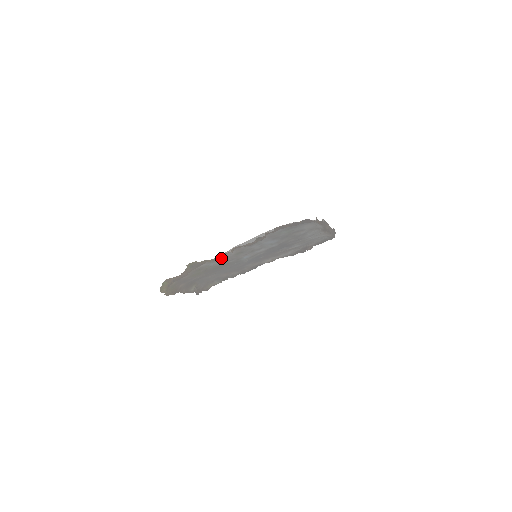
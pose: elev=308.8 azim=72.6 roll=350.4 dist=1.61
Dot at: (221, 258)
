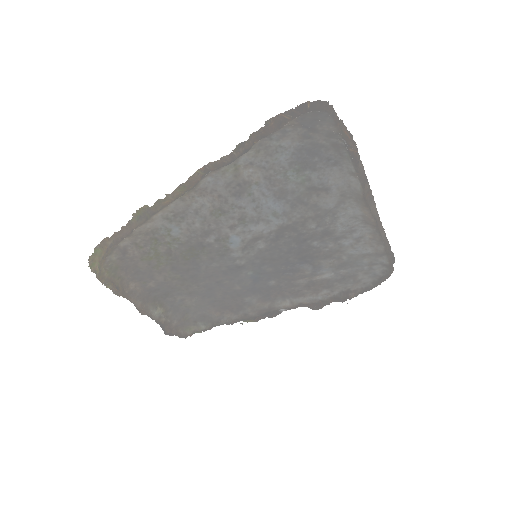
Dot at: (189, 214)
